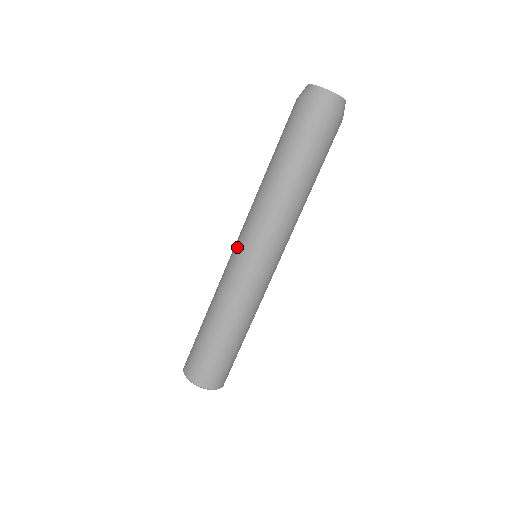
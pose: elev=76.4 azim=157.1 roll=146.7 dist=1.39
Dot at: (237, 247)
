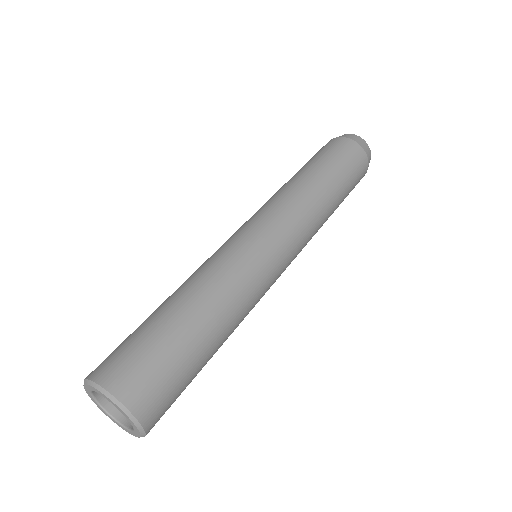
Dot at: occluded
